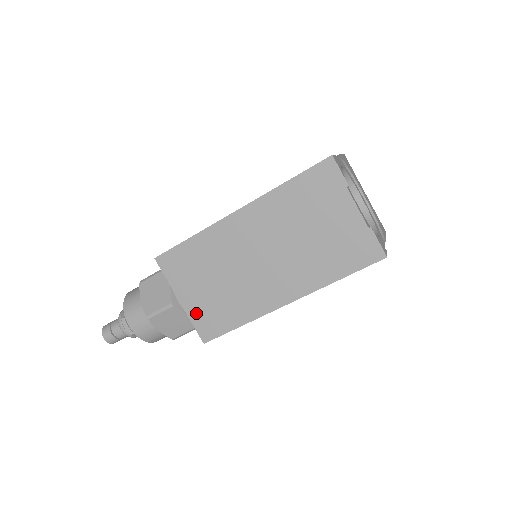
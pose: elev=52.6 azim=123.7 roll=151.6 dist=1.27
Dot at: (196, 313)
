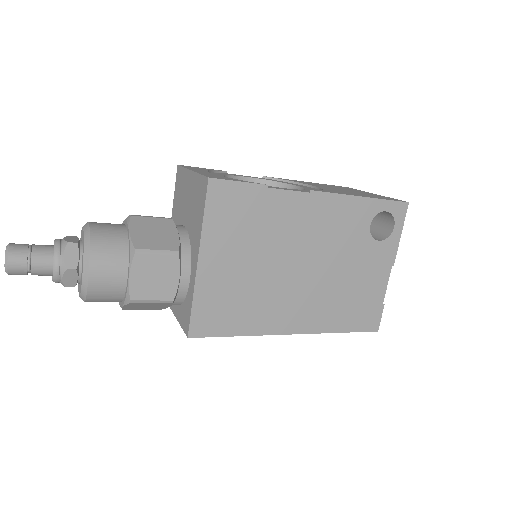
Dot at: occluded
